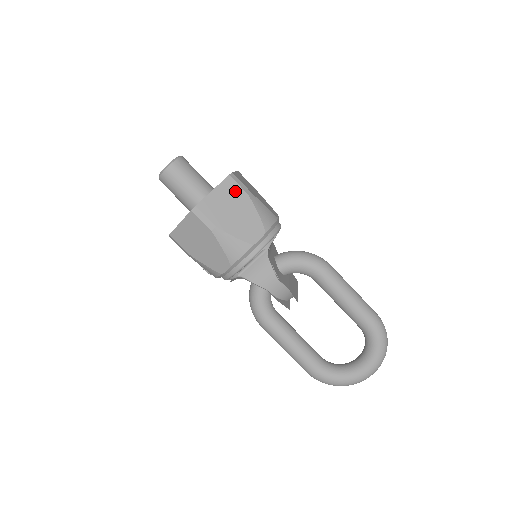
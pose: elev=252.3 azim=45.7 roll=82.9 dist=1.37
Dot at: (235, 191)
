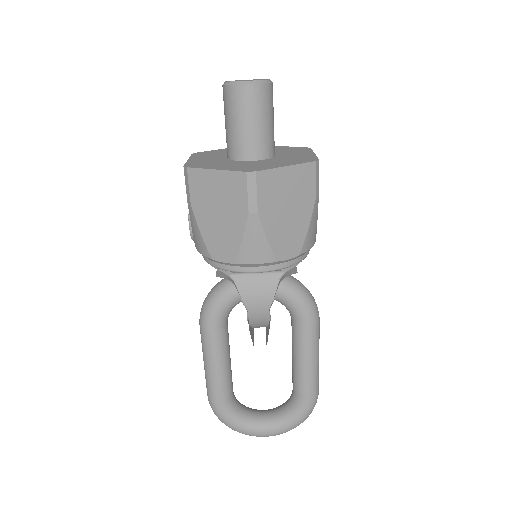
Dot at: (307, 185)
